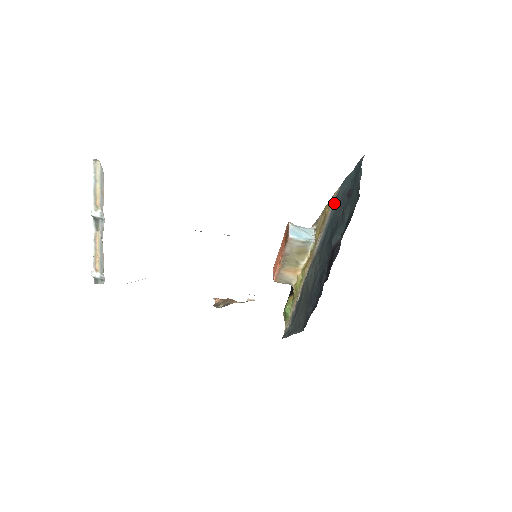
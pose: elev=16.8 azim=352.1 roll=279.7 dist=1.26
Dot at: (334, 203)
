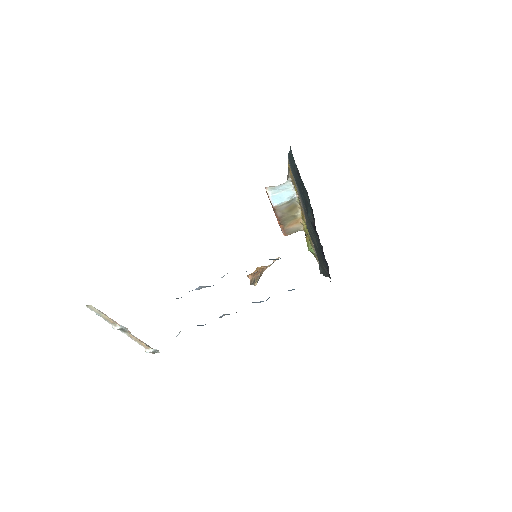
Dot at: occluded
